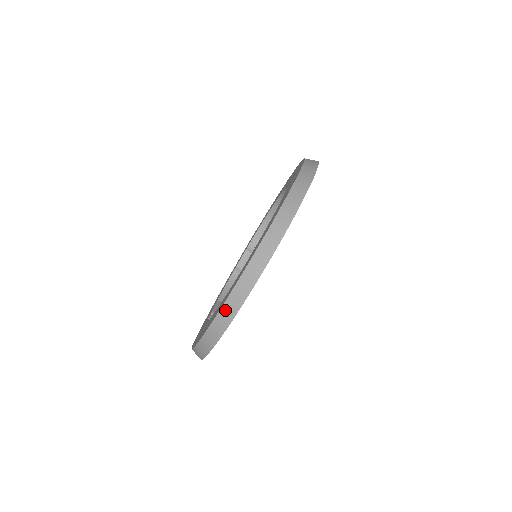
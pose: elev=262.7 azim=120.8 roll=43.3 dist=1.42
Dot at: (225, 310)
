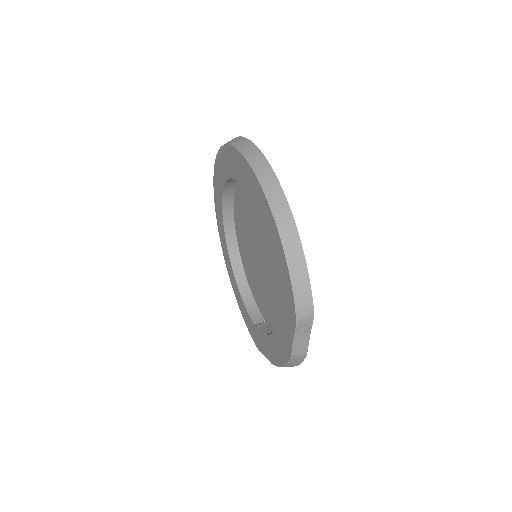
Dot at: (255, 164)
